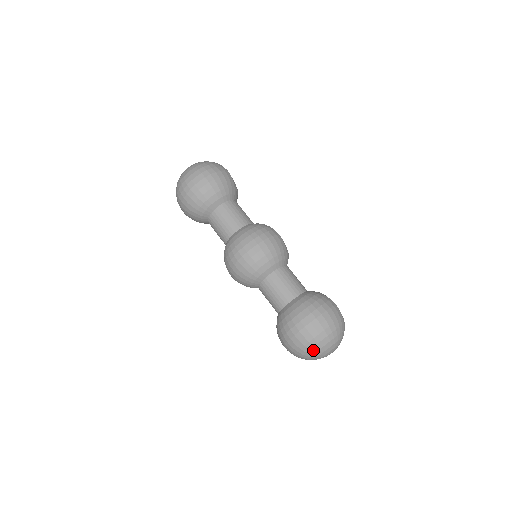
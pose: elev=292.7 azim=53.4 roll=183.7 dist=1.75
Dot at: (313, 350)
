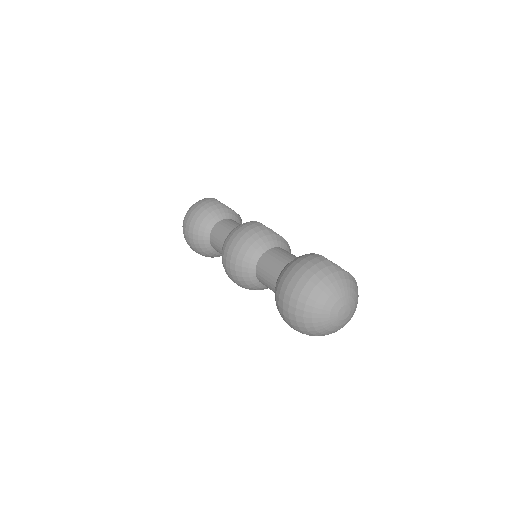
Dot at: (307, 316)
